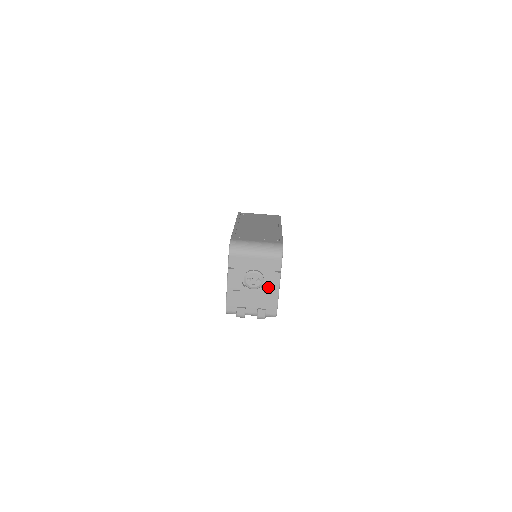
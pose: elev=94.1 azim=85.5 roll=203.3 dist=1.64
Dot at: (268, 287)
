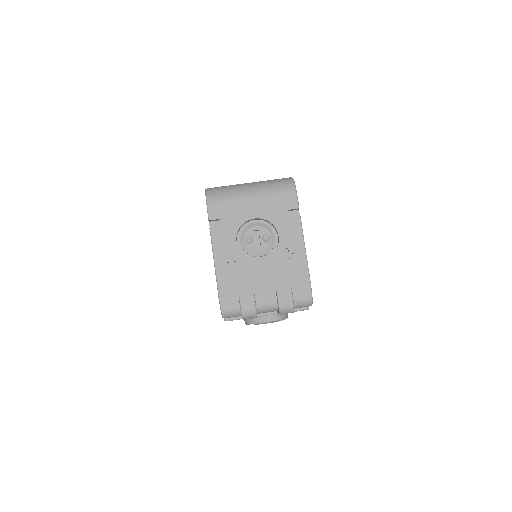
Dot at: (285, 247)
